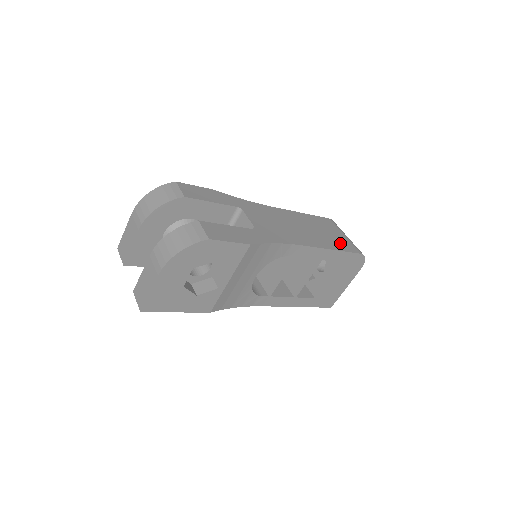
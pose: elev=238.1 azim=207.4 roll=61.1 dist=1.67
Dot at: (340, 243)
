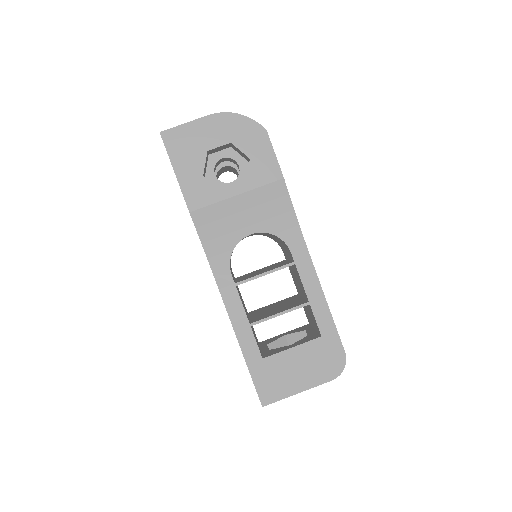
Dot at: occluded
